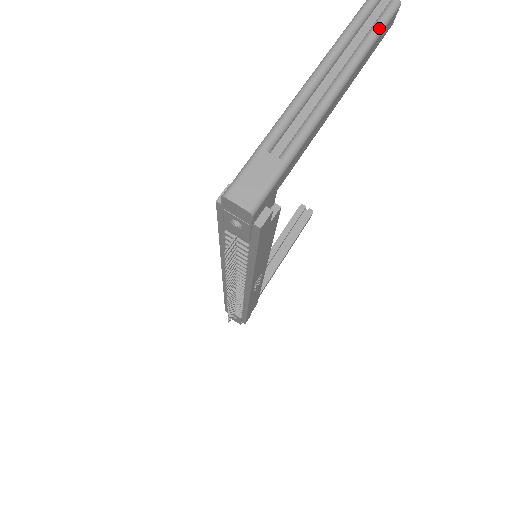
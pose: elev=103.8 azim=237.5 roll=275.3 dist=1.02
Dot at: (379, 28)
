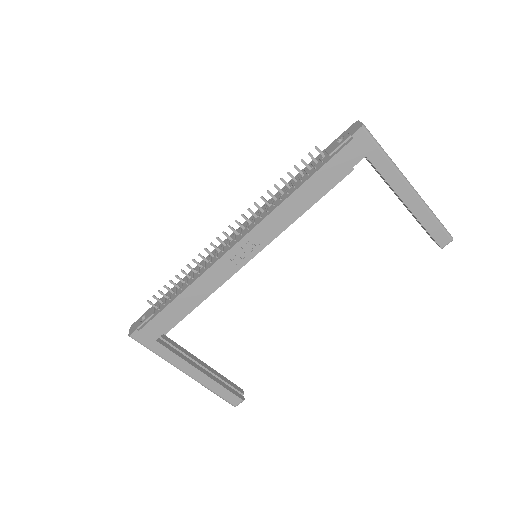
Dot at: occluded
